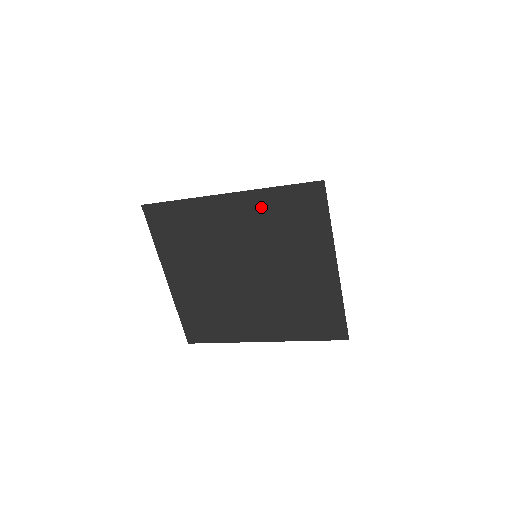
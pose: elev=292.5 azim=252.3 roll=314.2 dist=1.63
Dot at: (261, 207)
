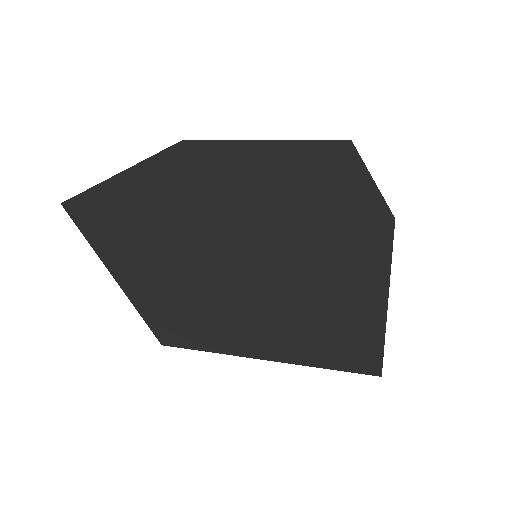
Dot at: (271, 236)
